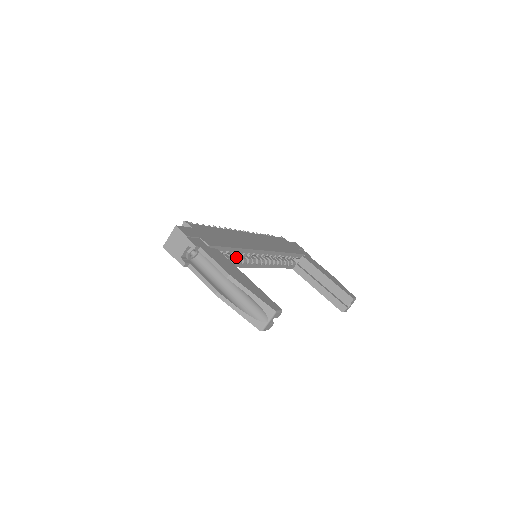
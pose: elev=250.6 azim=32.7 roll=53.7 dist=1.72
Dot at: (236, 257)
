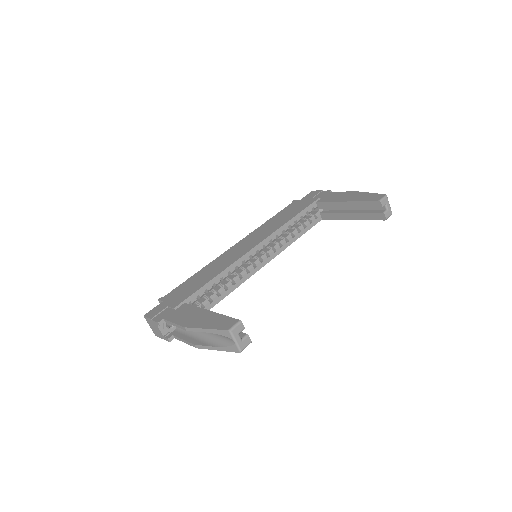
Dot at: (230, 279)
